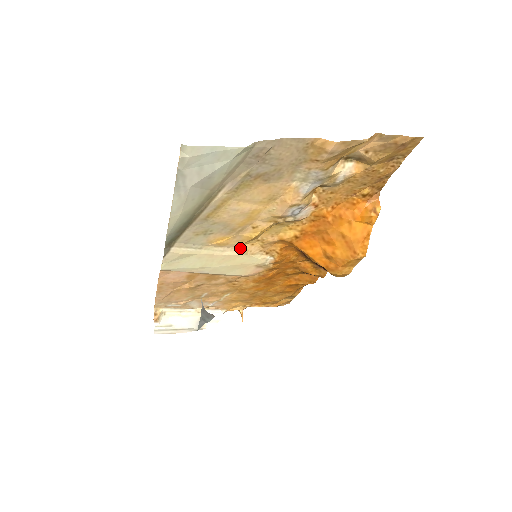
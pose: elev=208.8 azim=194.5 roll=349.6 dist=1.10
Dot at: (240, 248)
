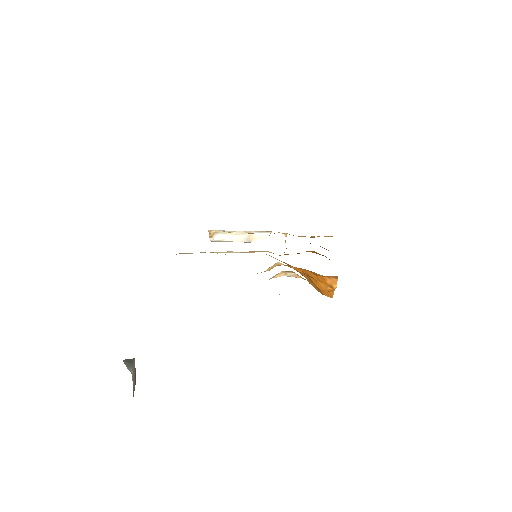
Dot at: (240, 252)
